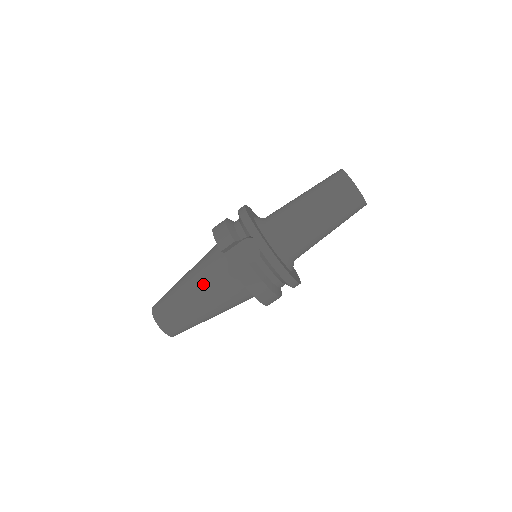
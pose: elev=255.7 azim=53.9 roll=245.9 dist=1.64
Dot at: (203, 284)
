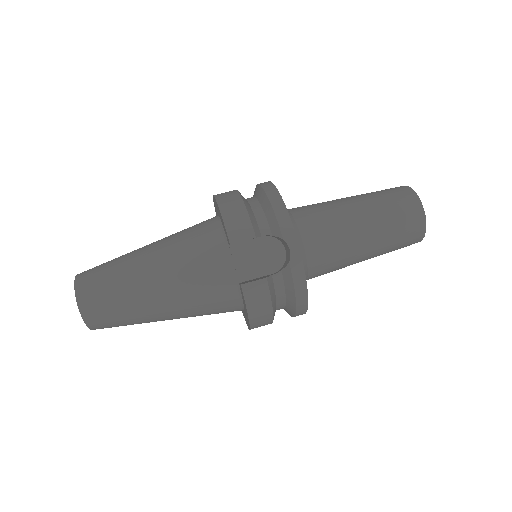
Dot at: (178, 277)
